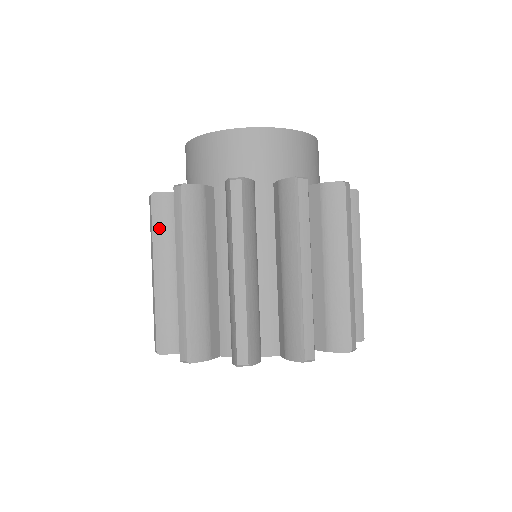
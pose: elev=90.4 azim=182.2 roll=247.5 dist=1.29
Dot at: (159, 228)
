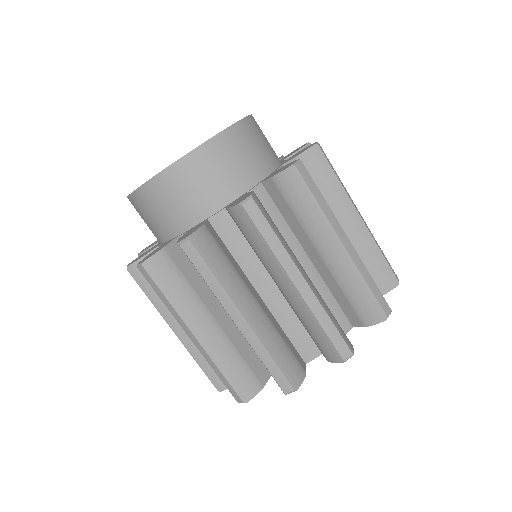
Dot at: (172, 292)
